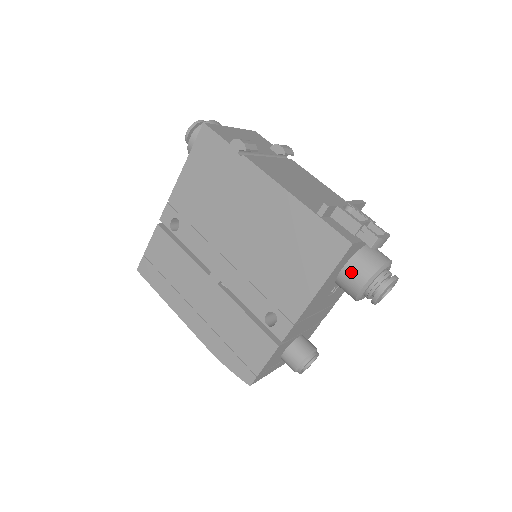
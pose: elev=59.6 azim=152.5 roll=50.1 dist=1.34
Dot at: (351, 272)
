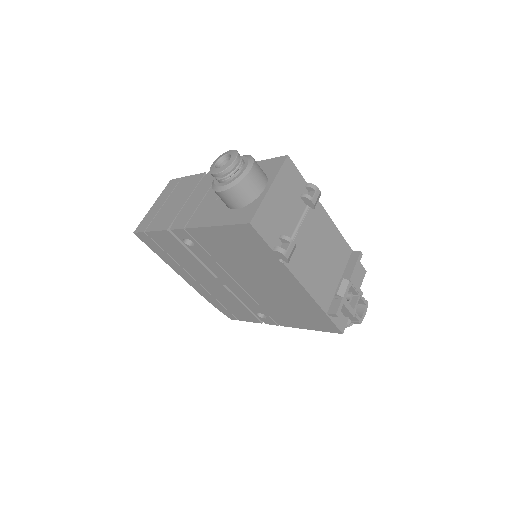
Dot at: occluded
